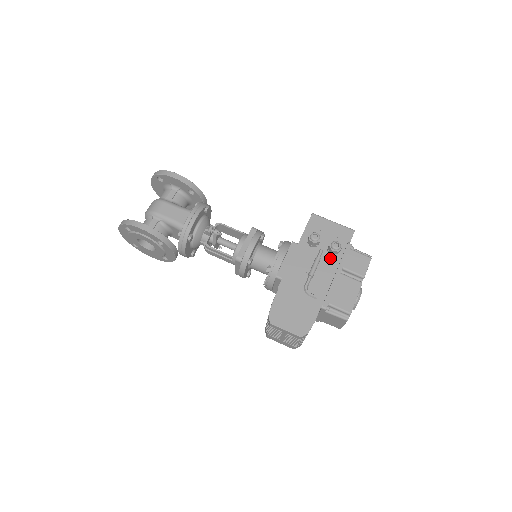
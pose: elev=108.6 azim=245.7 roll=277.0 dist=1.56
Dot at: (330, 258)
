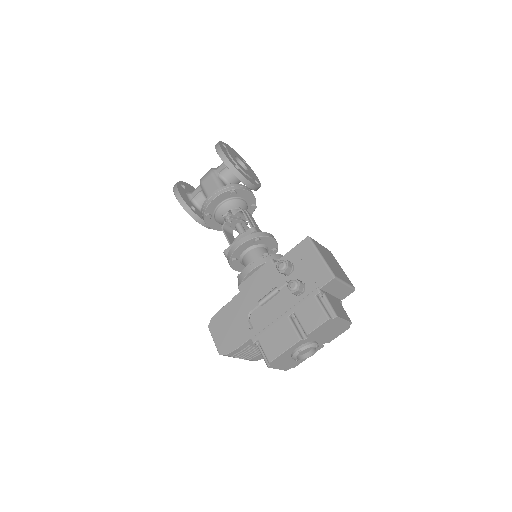
Dot at: (290, 295)
